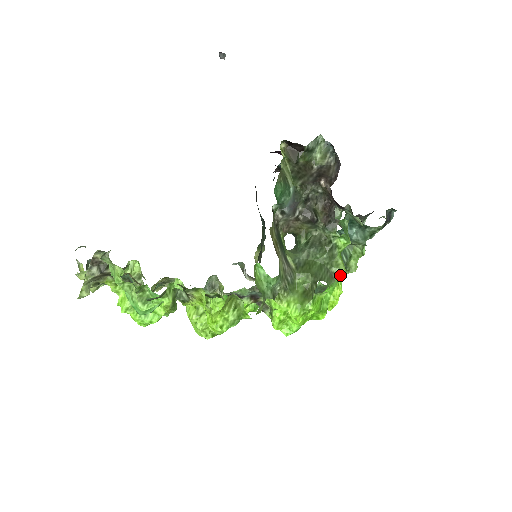
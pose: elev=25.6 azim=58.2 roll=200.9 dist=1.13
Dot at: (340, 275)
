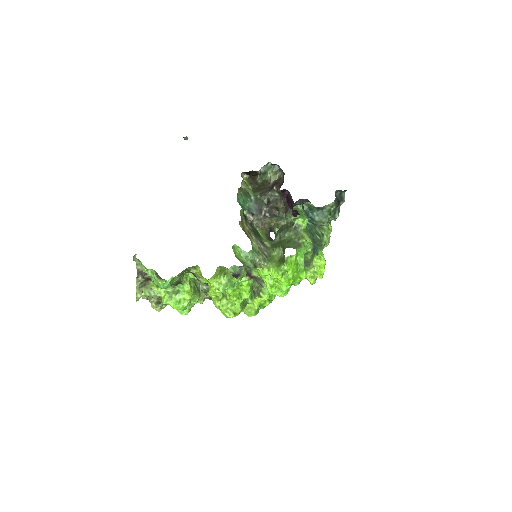
Dot at: (311, 246)
